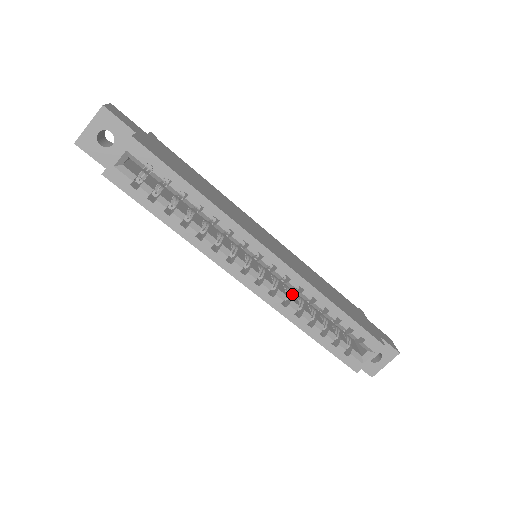
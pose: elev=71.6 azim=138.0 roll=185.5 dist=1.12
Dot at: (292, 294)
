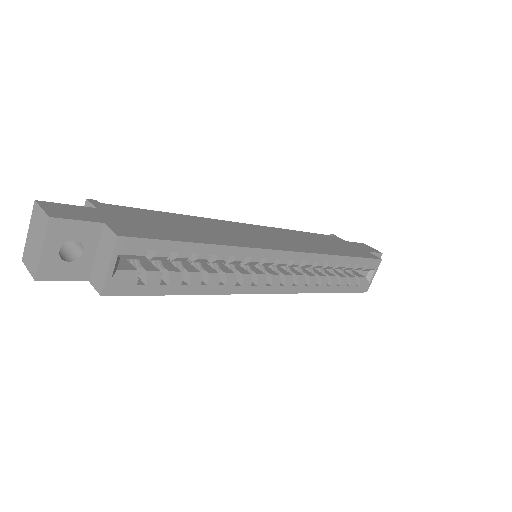
Dot at: occluded
